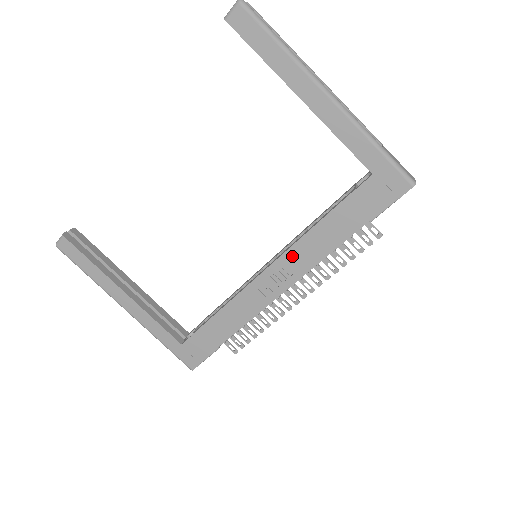
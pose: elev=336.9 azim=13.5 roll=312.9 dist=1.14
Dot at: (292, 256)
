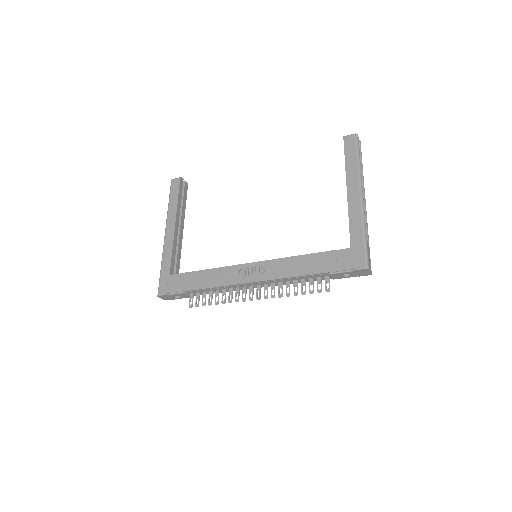
Dot at: (274, 264)
